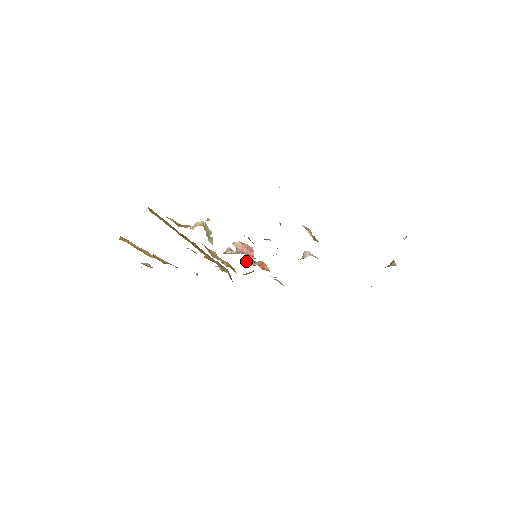
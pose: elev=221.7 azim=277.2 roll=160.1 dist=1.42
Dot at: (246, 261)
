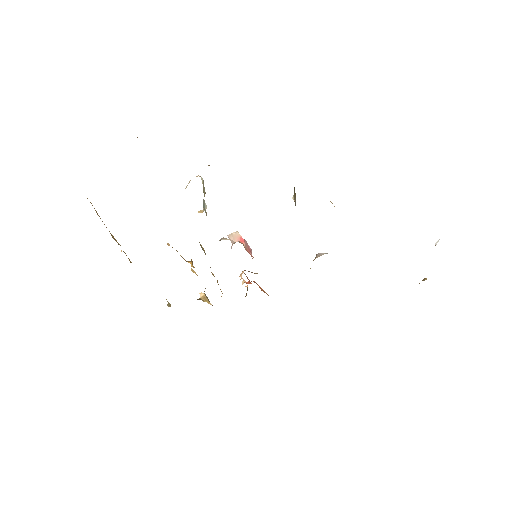
Dot at: occluded
